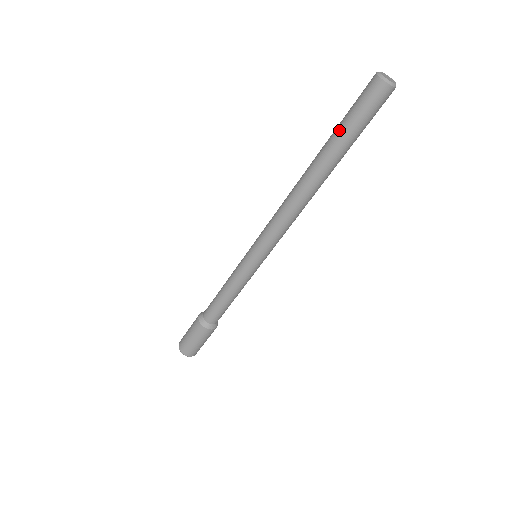
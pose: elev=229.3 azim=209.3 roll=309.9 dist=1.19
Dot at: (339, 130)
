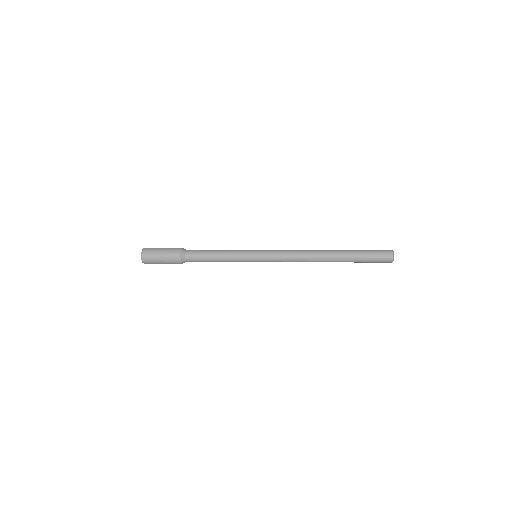
Dot at: (359, 253)
